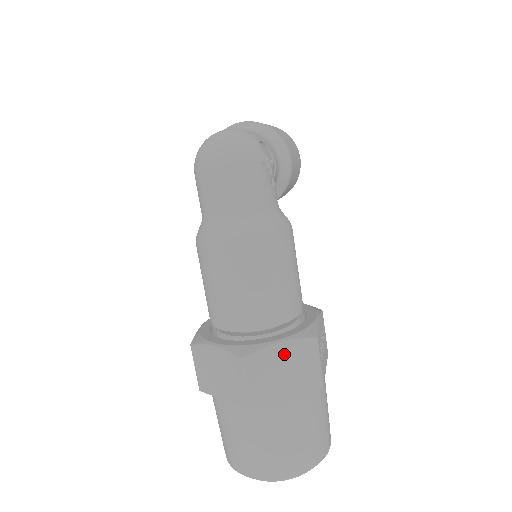
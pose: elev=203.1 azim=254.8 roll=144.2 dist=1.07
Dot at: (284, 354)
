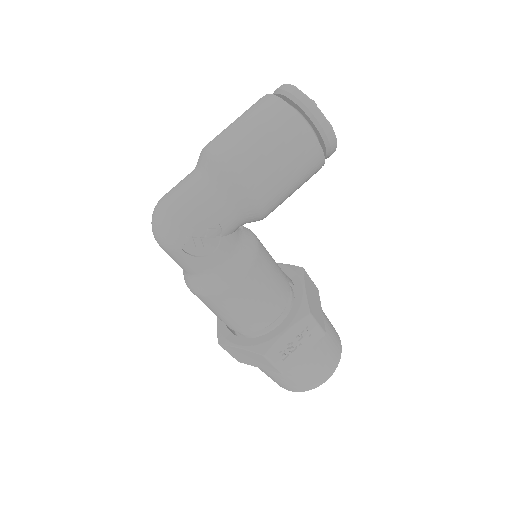
Dot at: (244, 353)
